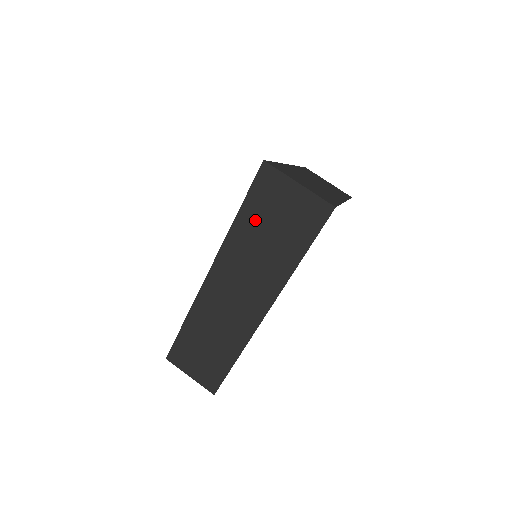
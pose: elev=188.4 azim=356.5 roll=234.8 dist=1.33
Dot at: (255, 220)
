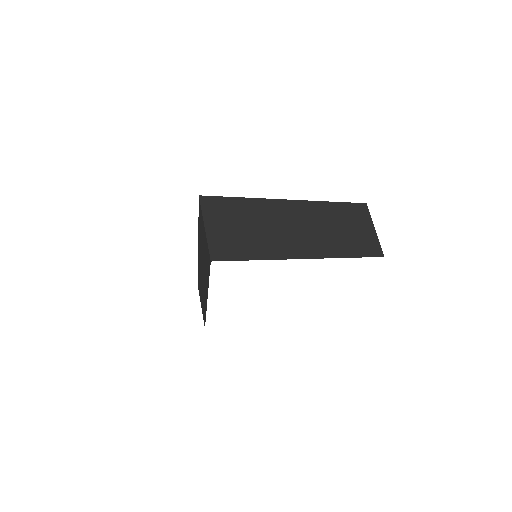
Dot at: (201, 233)
